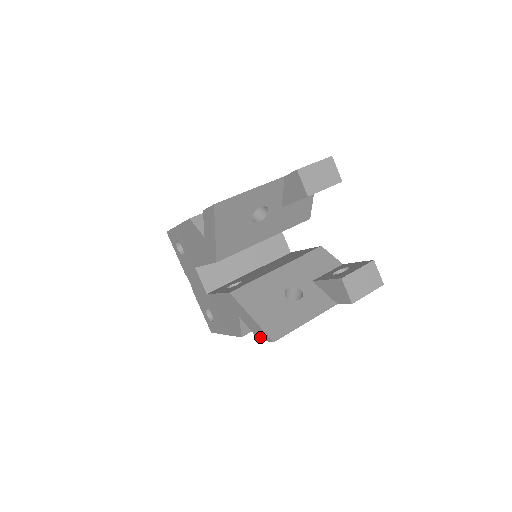
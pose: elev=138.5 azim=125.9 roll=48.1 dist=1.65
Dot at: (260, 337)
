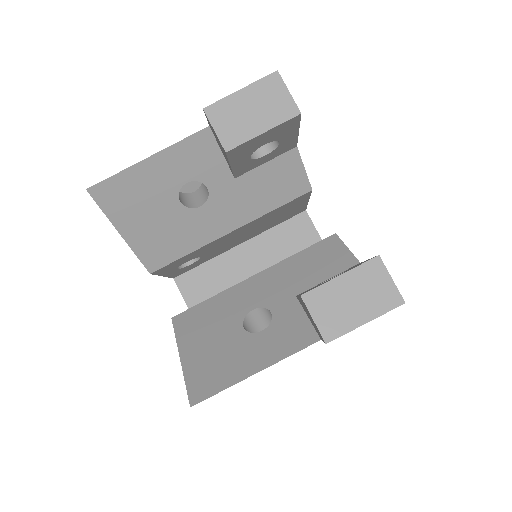
Dot at: occluded
